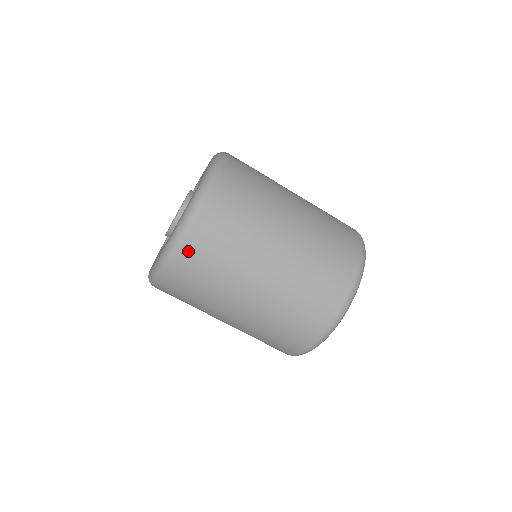
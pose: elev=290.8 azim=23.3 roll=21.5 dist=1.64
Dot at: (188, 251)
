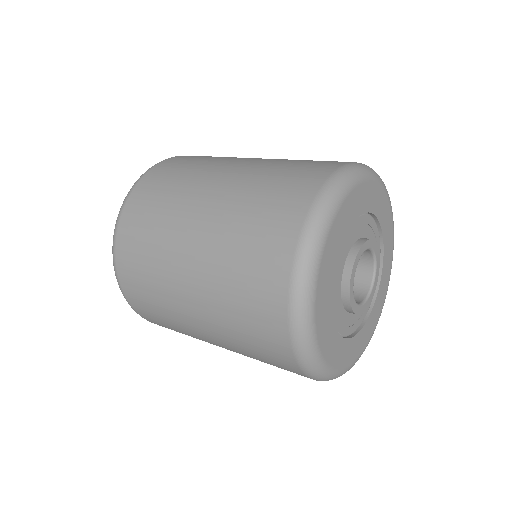
Dot at: (153, 322)
